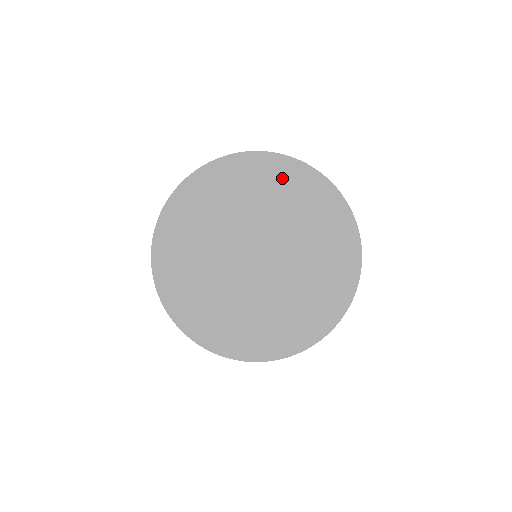
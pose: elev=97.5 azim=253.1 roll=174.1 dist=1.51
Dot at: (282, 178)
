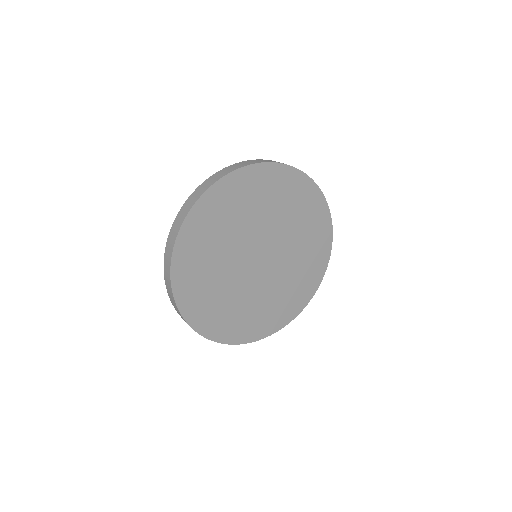
Dot at: (305, 201)
